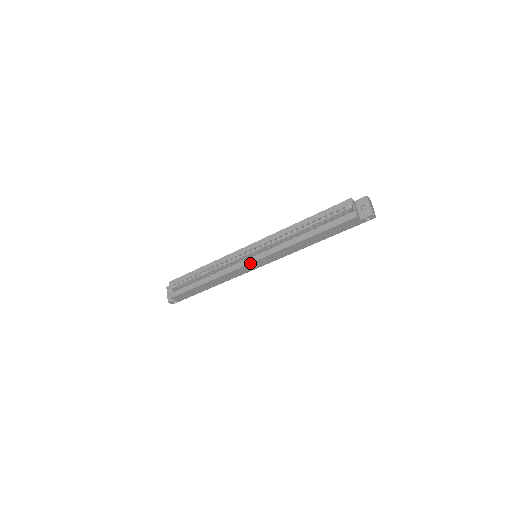
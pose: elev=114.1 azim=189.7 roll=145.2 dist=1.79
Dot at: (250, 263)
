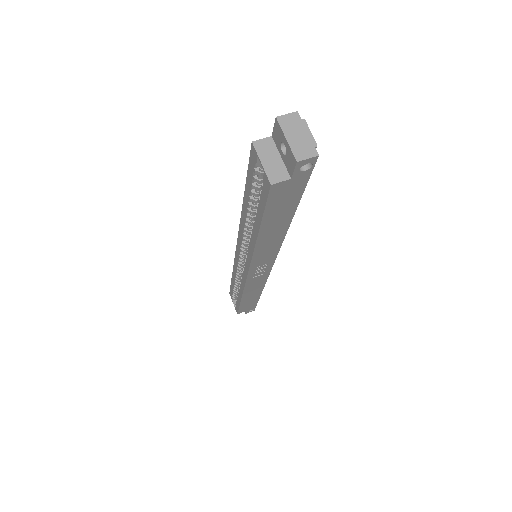
Dot at: (247, 276)
